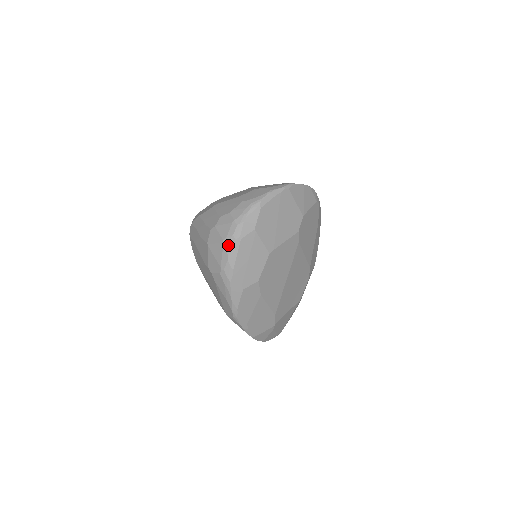
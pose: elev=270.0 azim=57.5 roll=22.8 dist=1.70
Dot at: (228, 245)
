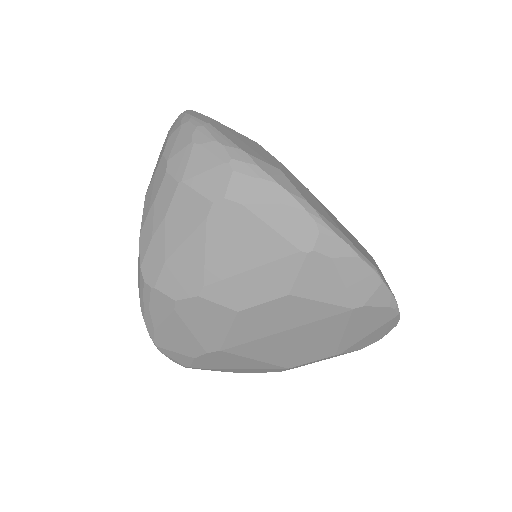
Dot at: (203, 136)
